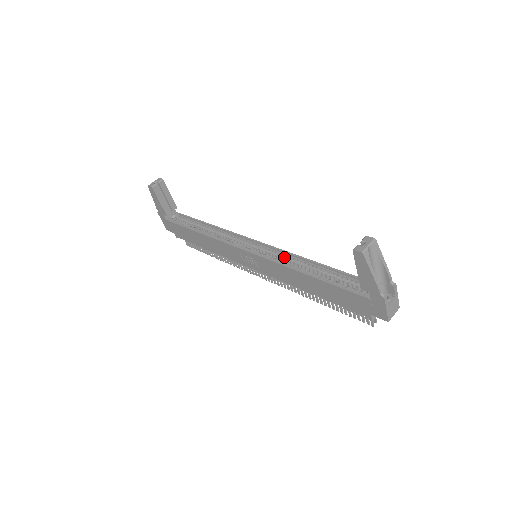
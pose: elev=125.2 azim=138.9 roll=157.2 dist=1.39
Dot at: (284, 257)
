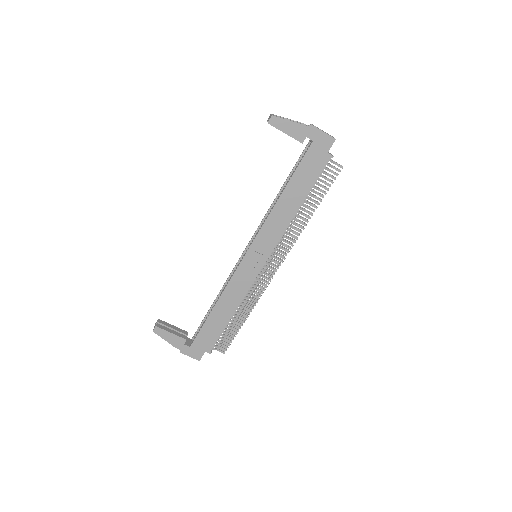
Dot at: occluded
